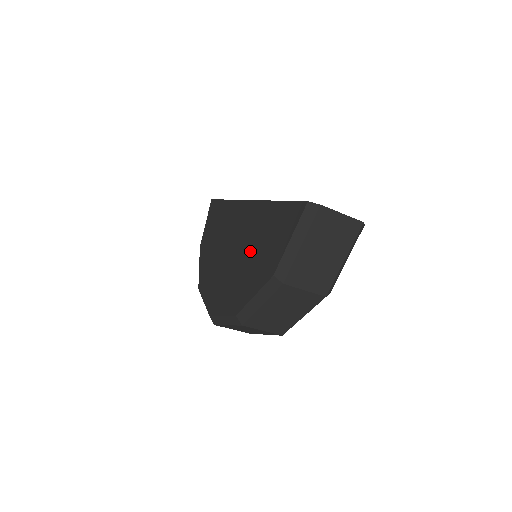
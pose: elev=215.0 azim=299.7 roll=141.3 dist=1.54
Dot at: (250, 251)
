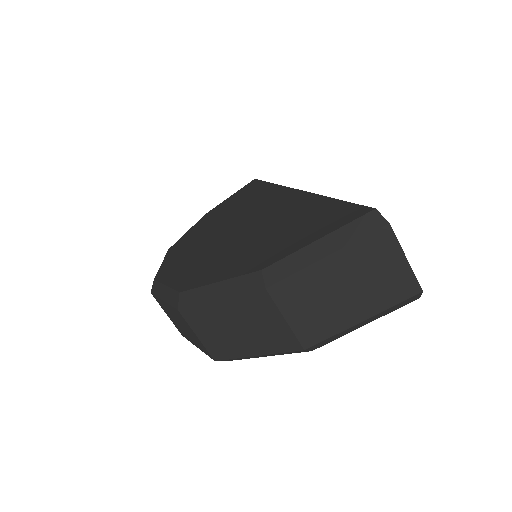
Dot at: (255, 235)
